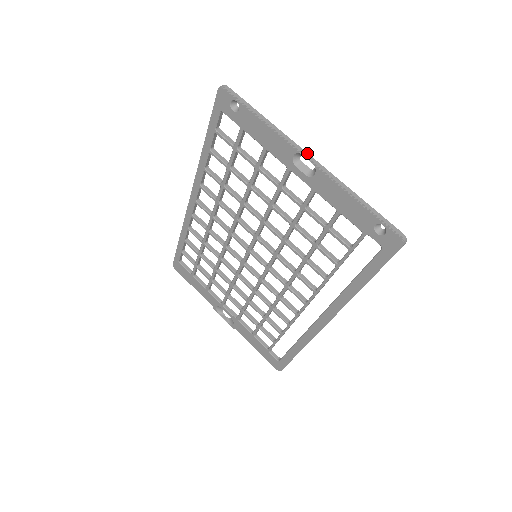
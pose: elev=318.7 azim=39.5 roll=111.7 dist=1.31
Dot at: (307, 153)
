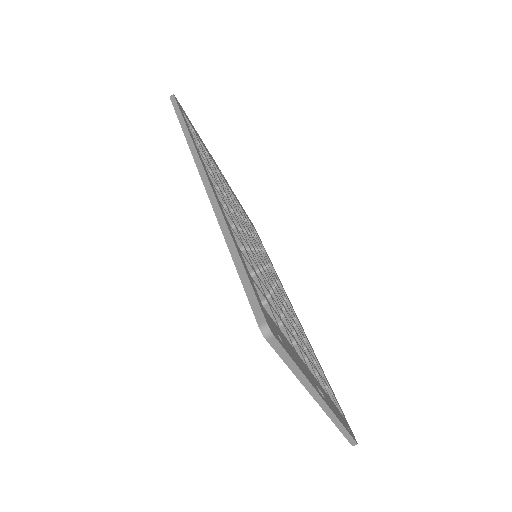
Dot at: (323, 401)
